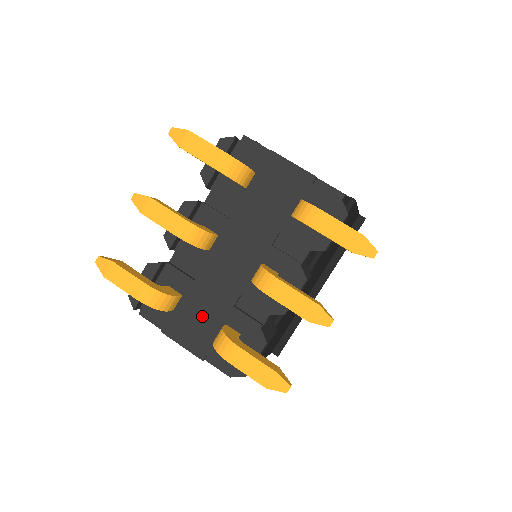
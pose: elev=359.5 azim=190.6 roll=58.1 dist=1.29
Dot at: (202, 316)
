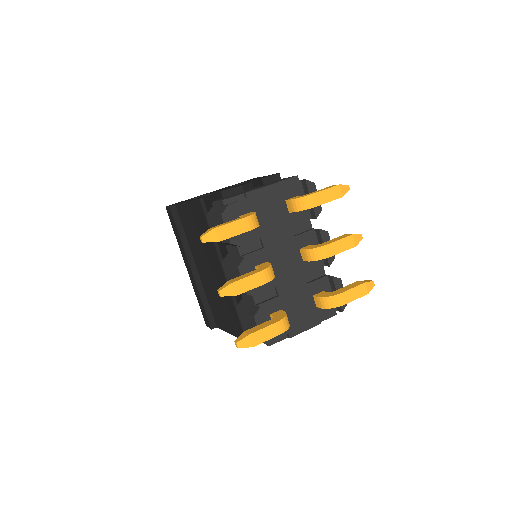
Dot at: (299, 306)
